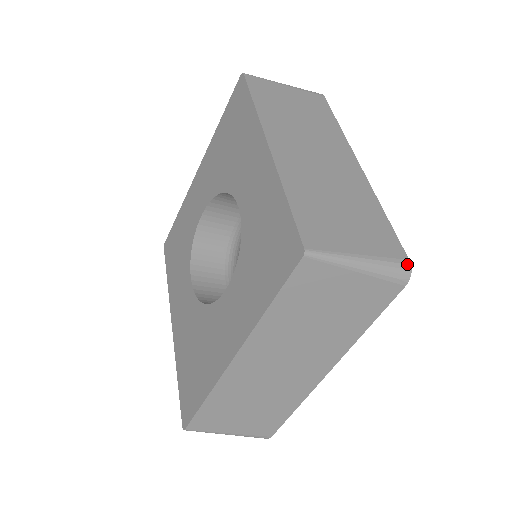
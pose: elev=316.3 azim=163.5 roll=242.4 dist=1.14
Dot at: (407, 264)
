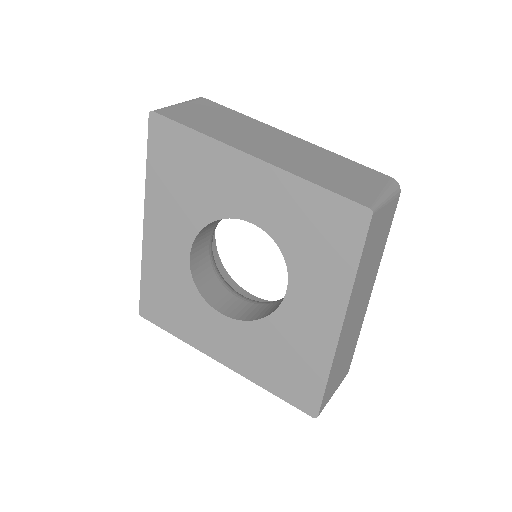
Dot at: (394, 180)
